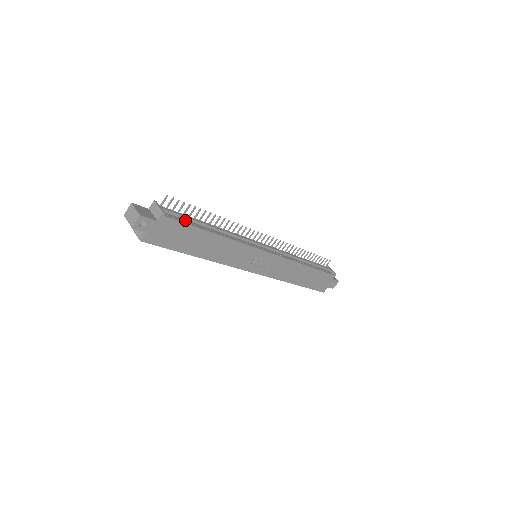
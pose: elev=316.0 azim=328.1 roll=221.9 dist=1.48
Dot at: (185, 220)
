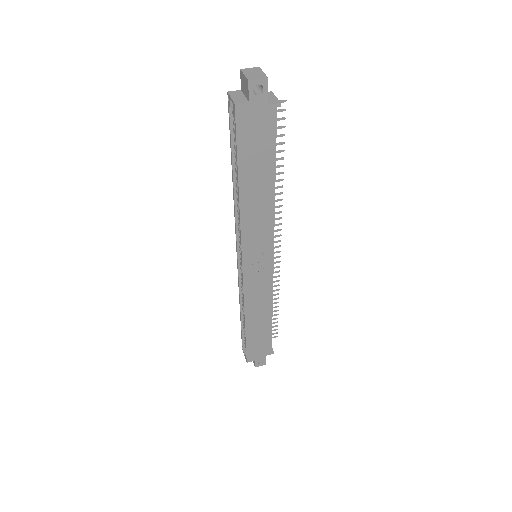
Dot at: occluded
